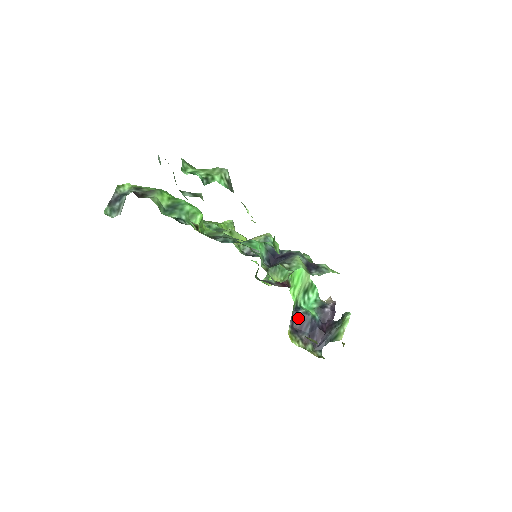
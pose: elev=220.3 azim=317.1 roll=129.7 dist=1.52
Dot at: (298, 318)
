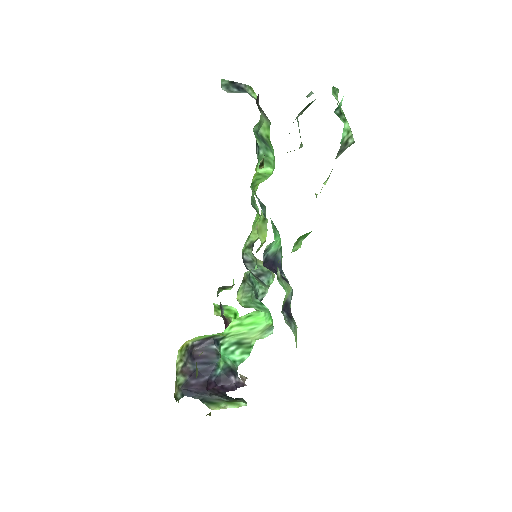
Dot at: (207, 348)
